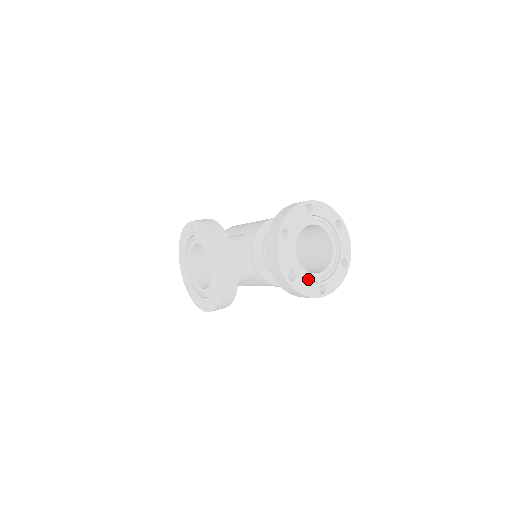
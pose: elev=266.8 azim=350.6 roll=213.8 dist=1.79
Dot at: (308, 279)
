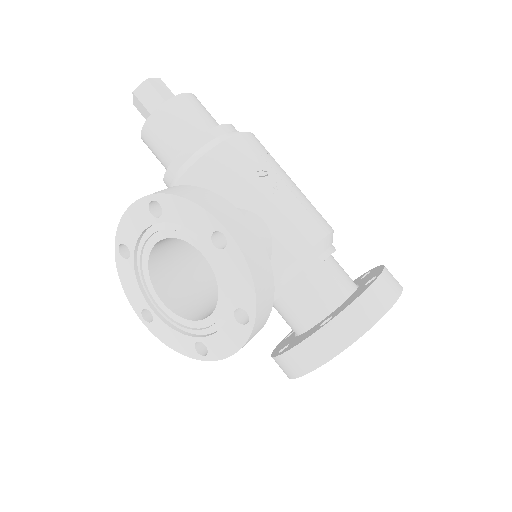
Dot at: occluded
